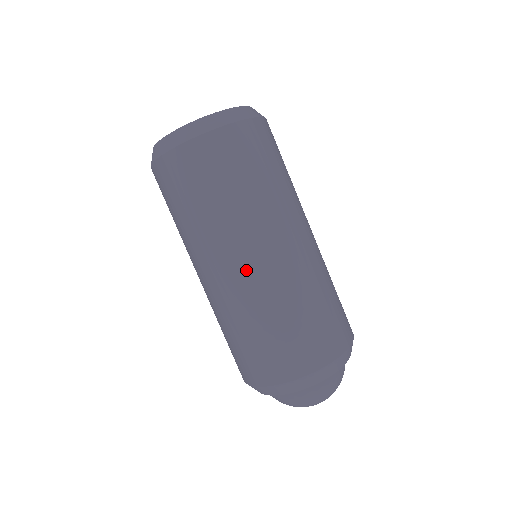
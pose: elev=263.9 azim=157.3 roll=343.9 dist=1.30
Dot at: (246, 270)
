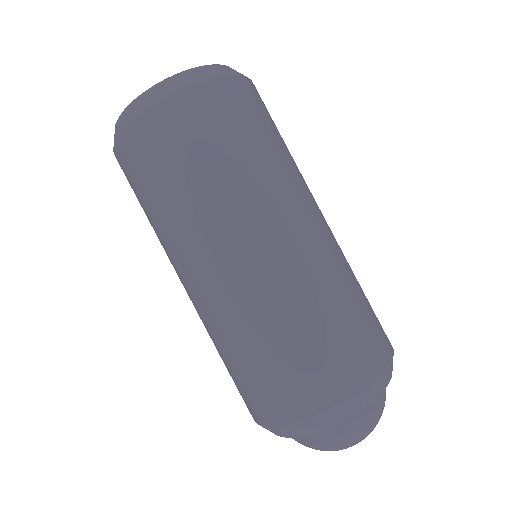
Dot at: (203, 287)
